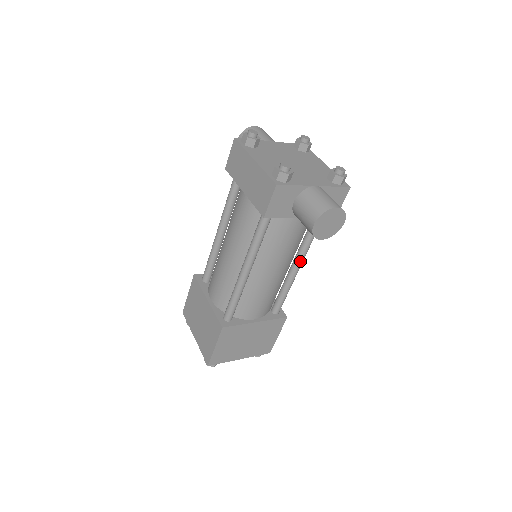
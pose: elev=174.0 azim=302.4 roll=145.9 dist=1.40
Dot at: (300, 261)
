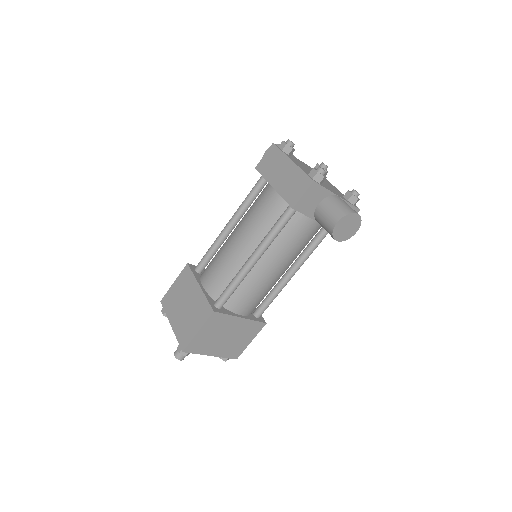
Dot at: (297, 268)
